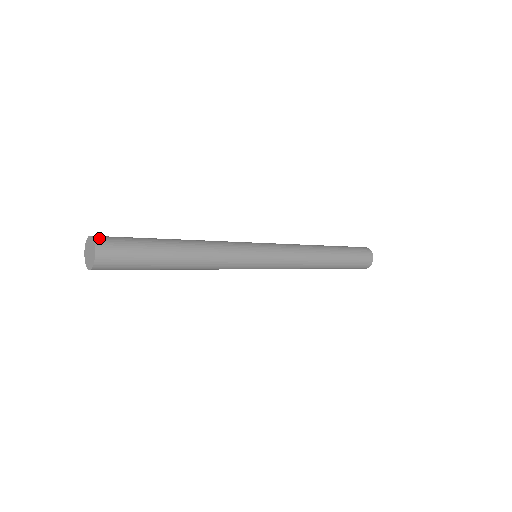
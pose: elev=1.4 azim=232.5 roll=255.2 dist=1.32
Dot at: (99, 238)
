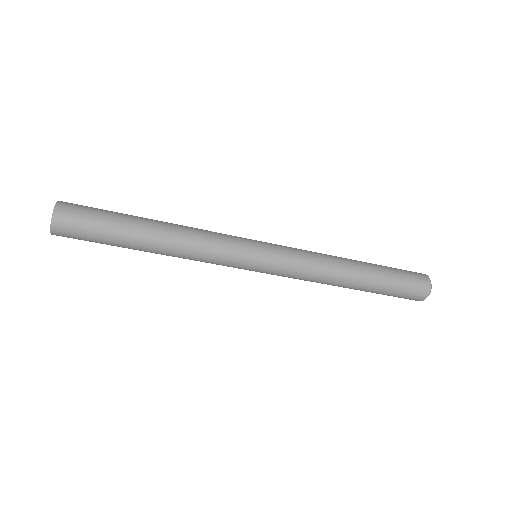
Dot at: (62, 205)
